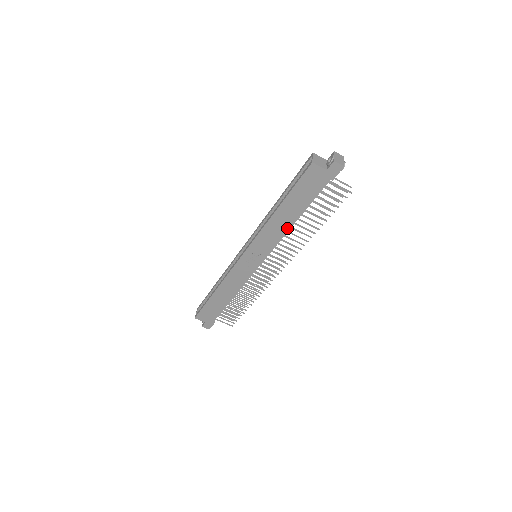
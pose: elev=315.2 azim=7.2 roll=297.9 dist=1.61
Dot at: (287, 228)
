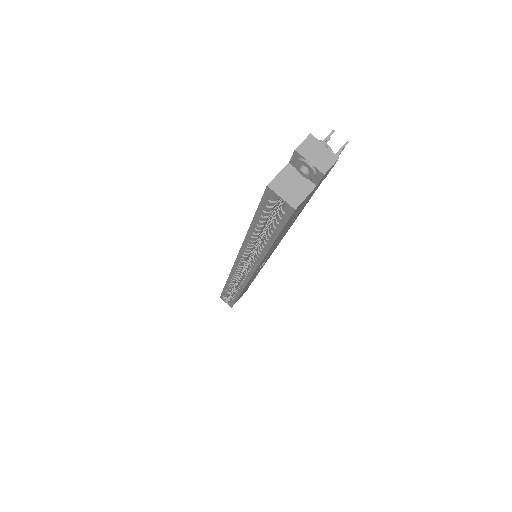
Dot at: (285, 233)
